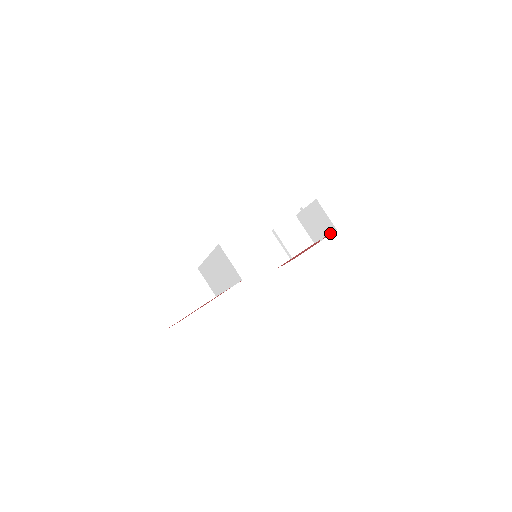
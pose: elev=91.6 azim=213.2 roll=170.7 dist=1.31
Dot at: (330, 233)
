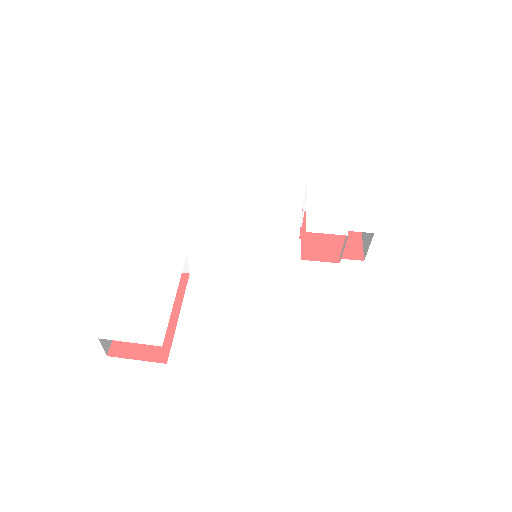
Dot at: (363, 248)
